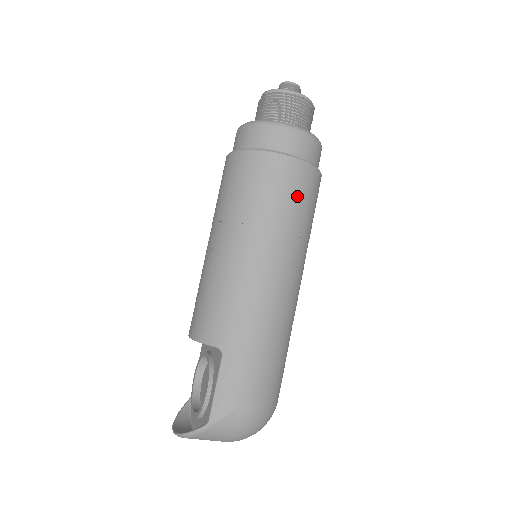
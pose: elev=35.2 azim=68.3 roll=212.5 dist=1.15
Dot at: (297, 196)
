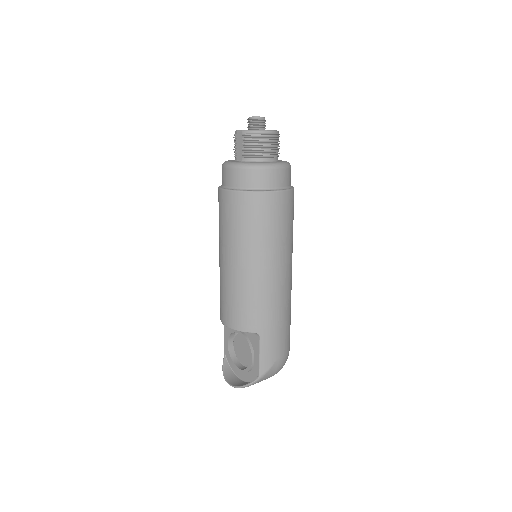
Dot at: (287, 217)
